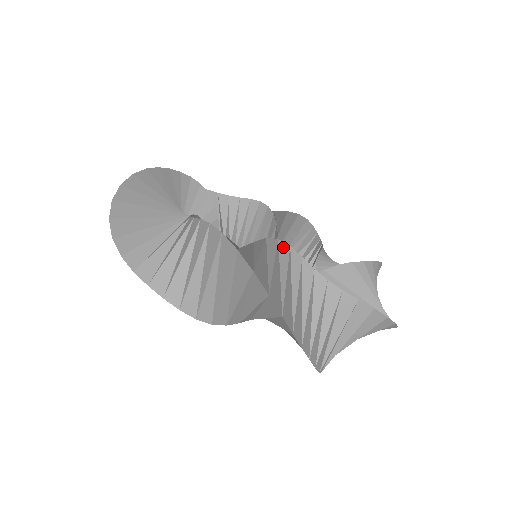
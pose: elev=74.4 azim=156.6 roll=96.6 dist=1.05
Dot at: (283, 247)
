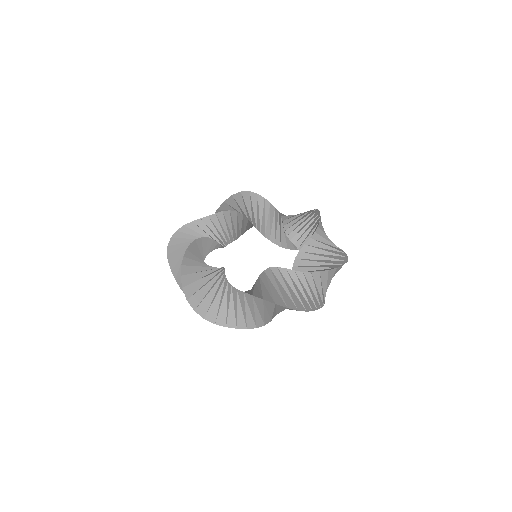
Dot at: (283, 271)
